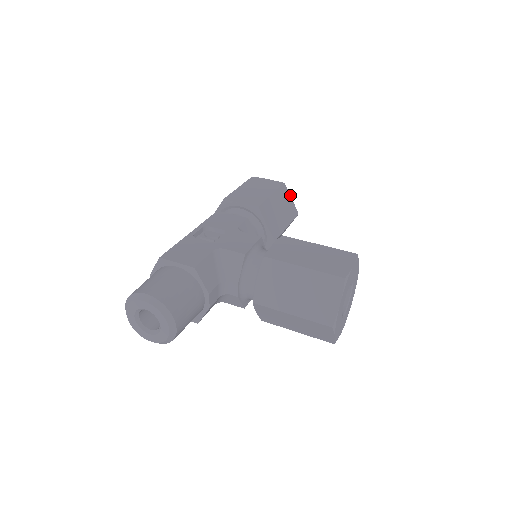
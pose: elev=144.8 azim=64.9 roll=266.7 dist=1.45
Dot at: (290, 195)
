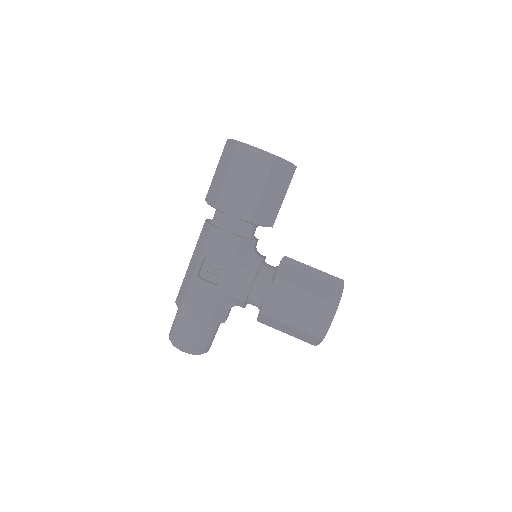
Dot at: (285, 160)
